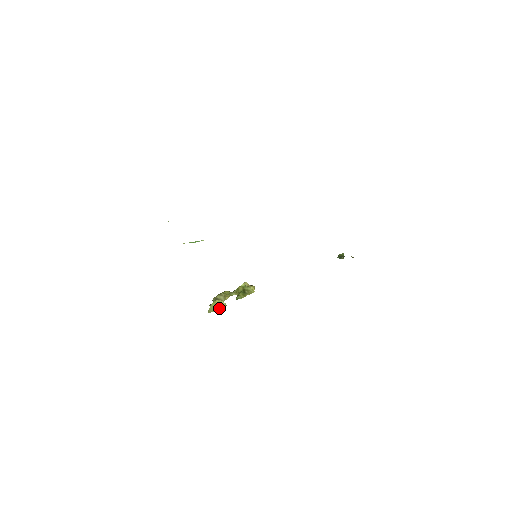
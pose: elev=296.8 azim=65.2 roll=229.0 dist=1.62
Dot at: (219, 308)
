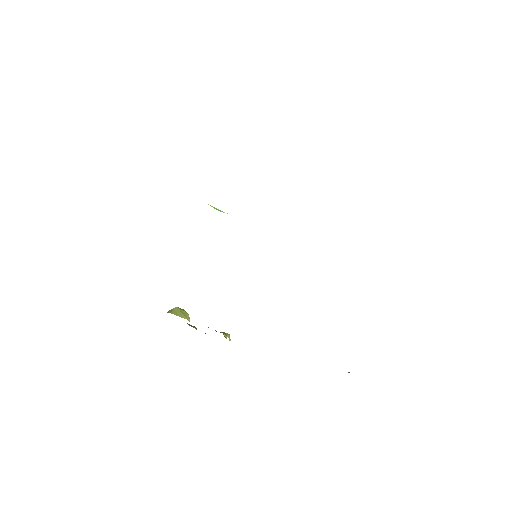
Dot at: (180, 316)
